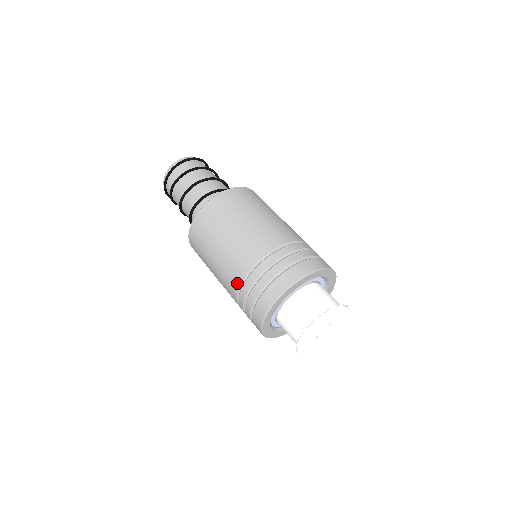
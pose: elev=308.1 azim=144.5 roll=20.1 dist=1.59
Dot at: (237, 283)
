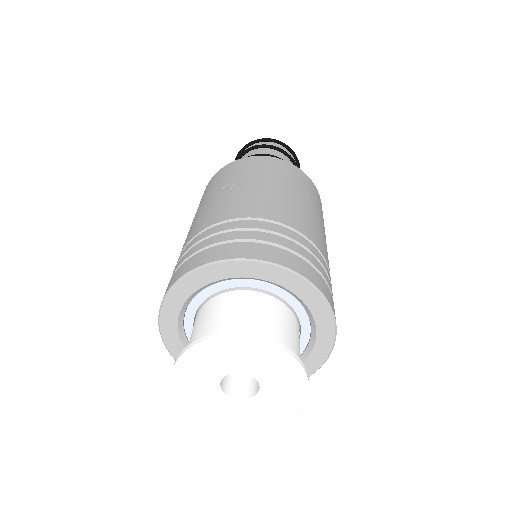
Dot at: (216, 219)
